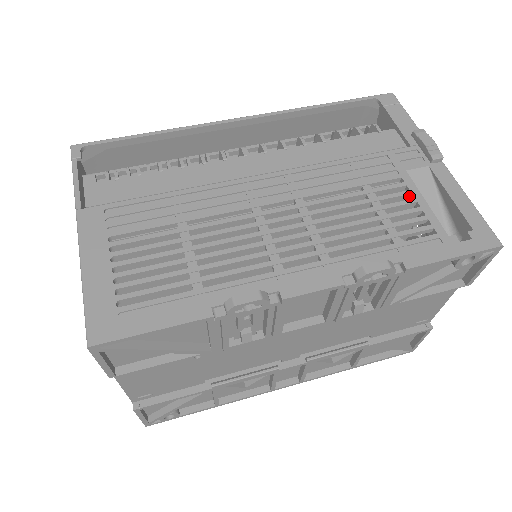
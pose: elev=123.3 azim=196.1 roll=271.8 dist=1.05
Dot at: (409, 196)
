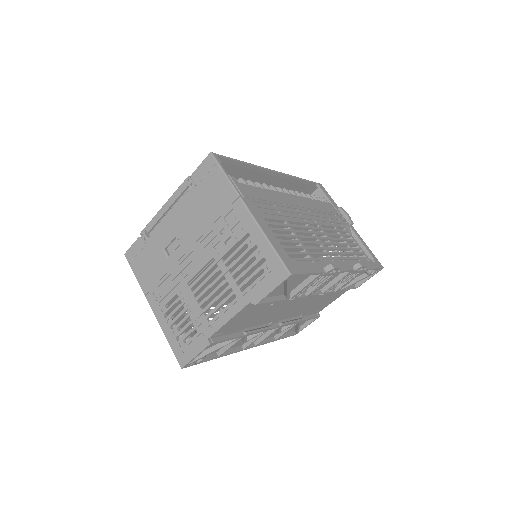
Dot at: (349, 237)
